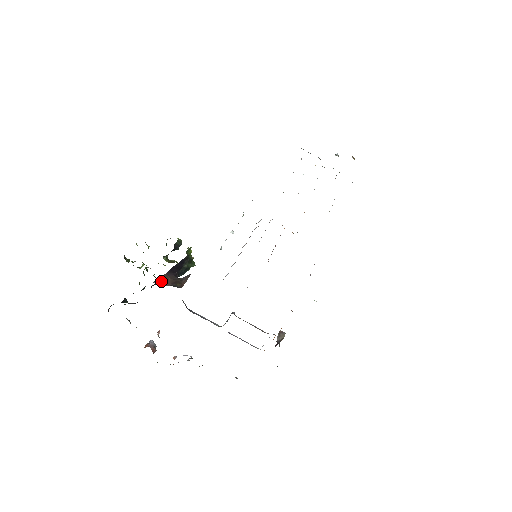
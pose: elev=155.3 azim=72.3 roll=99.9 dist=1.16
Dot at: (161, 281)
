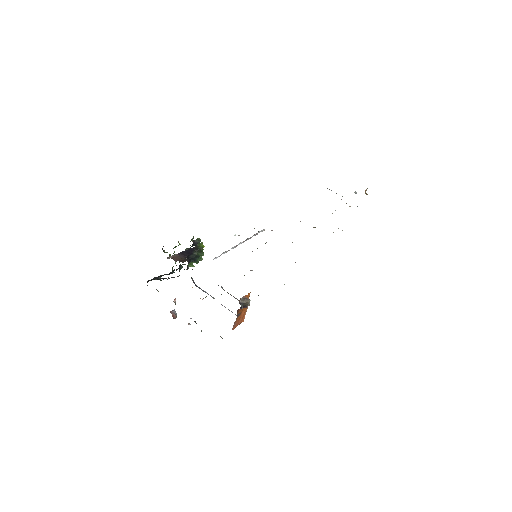
Dot at: (172, 258)
